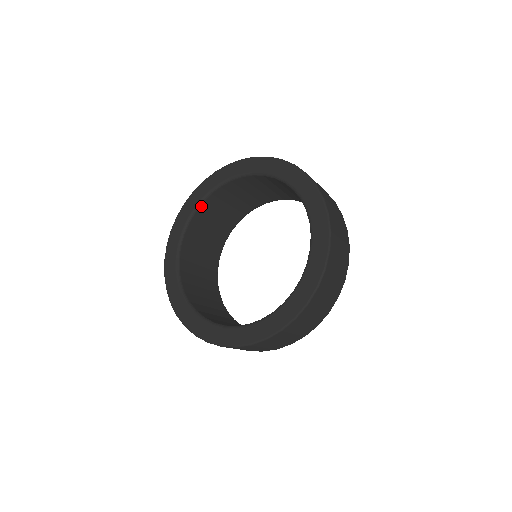
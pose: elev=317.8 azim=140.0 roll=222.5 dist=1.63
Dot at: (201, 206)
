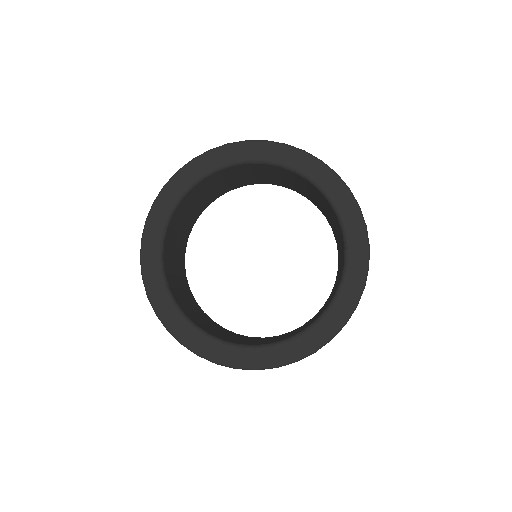
Dot at: (228, 168)
